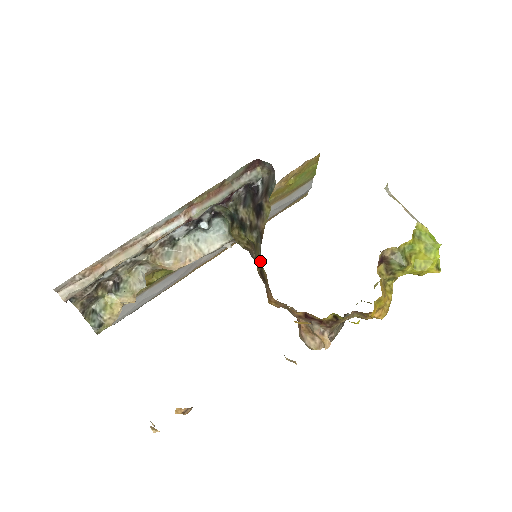
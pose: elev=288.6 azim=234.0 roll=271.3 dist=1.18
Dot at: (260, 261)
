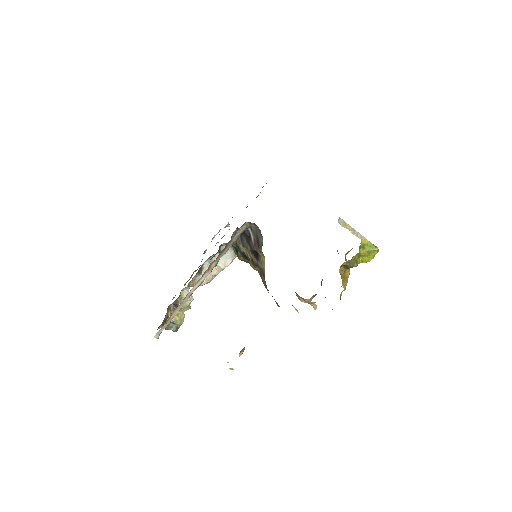
Dot at: occluded
